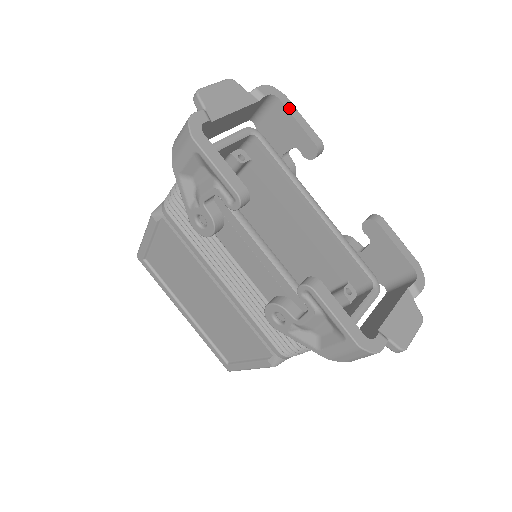
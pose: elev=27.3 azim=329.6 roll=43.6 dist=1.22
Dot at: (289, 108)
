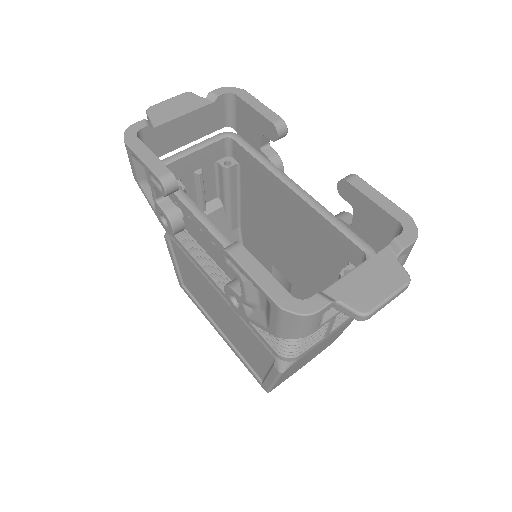
Dot at: (246, 99)
